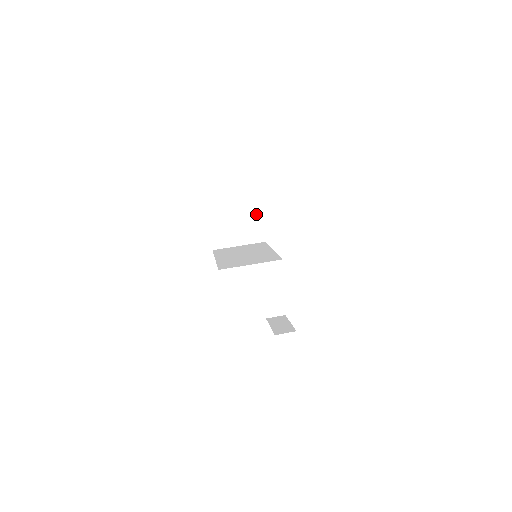
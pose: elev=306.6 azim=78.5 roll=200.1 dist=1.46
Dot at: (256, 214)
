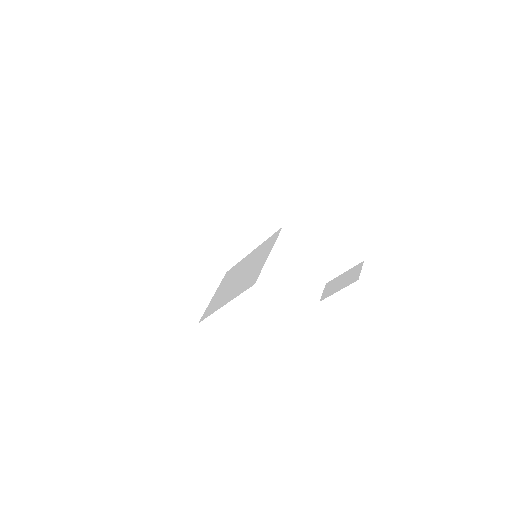
Dot at: (195, 256)
